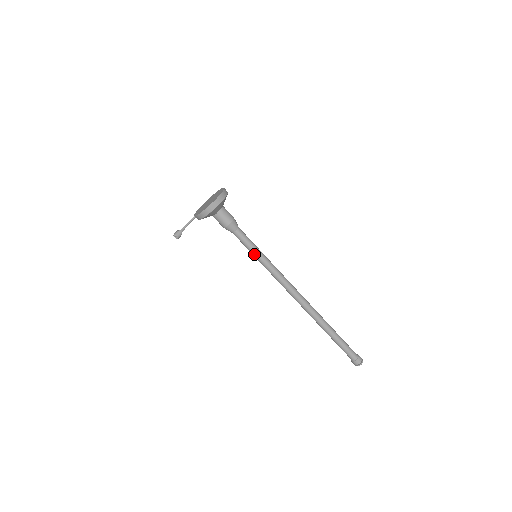
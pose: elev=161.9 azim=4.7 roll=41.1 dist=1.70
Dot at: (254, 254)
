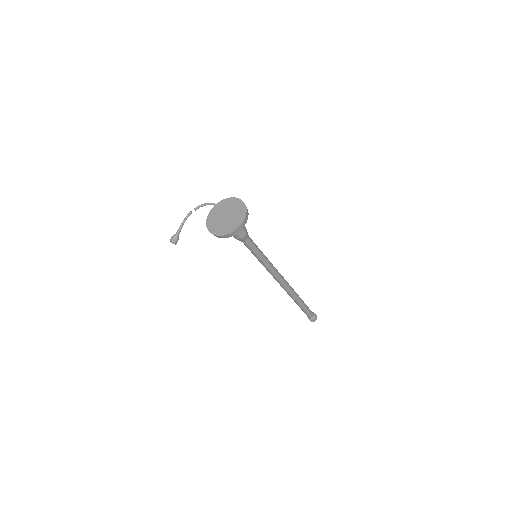
Dot at: (257, 257)
